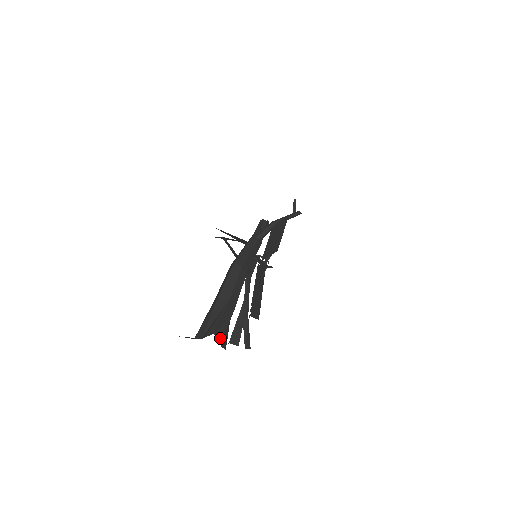
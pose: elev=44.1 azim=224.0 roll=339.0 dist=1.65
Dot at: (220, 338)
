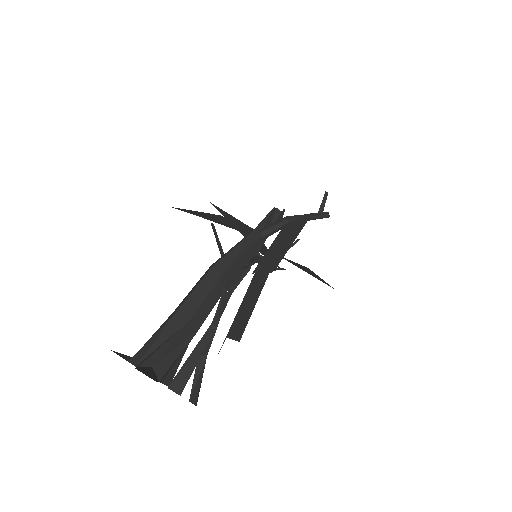
Dot at: (160, 374)
